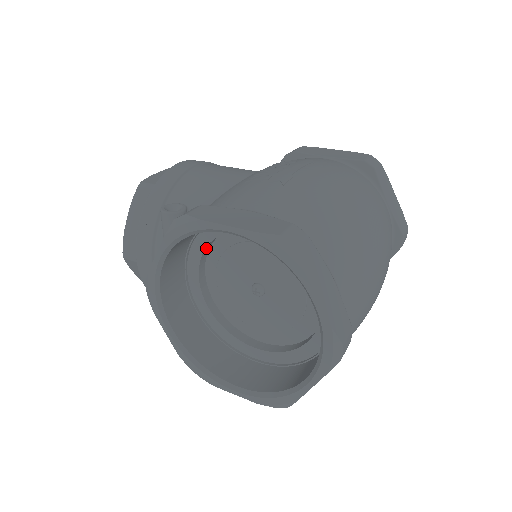
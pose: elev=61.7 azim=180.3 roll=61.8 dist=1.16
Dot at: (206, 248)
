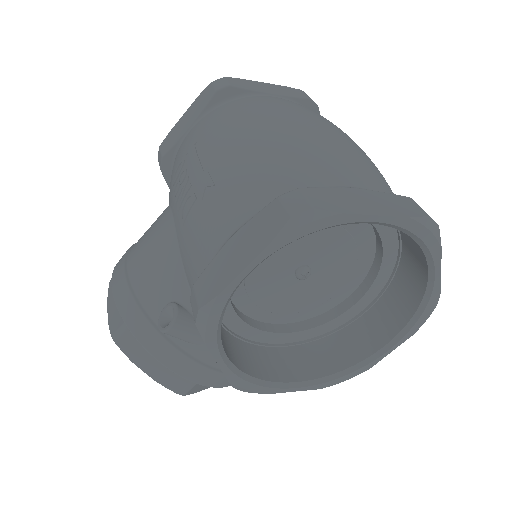
Dot at: (231, 304)
